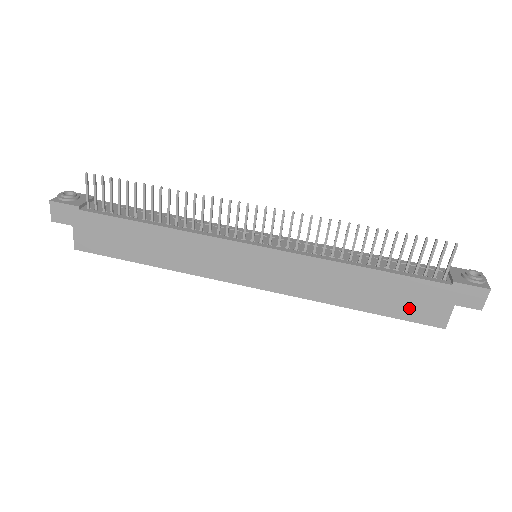
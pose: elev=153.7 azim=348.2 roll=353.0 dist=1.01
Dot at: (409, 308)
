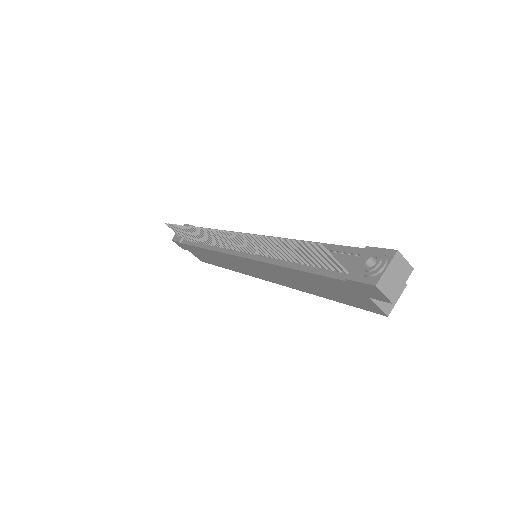
Dot at: (346, 298)
